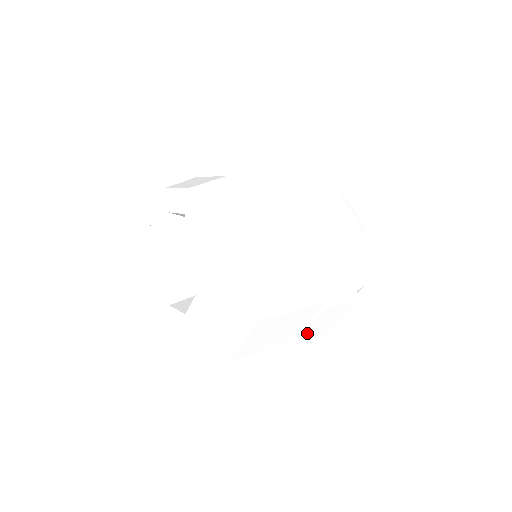
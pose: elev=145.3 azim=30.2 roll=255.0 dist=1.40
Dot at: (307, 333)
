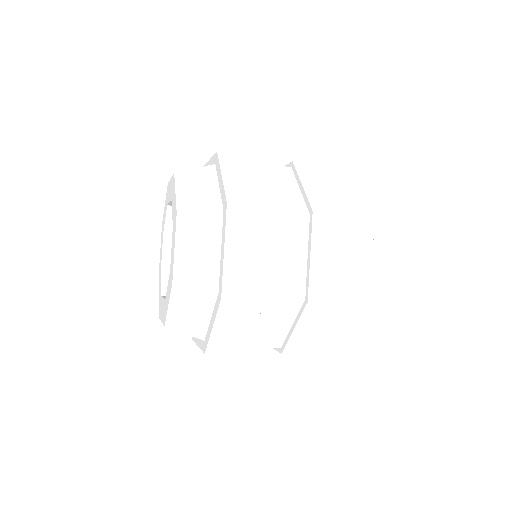
Dot at: occluded
